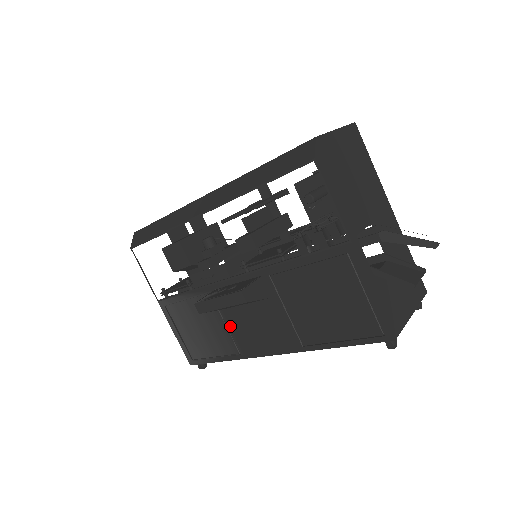
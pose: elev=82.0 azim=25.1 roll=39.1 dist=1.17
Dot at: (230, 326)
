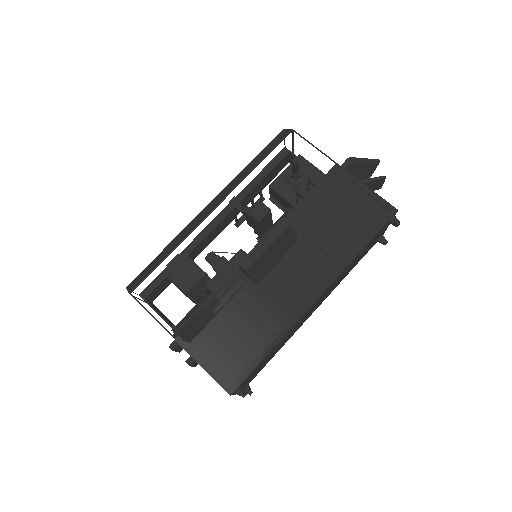
Dot at: (267, 300)
